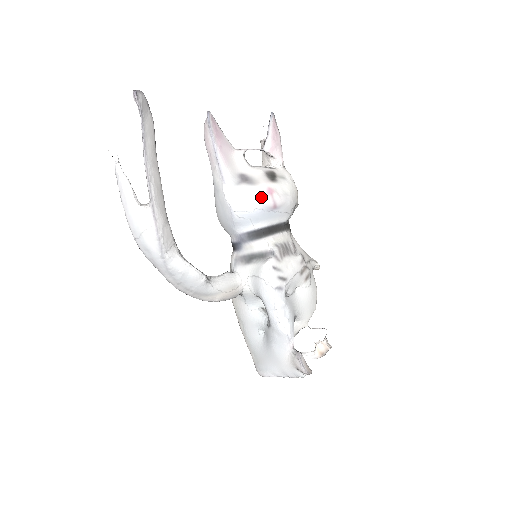
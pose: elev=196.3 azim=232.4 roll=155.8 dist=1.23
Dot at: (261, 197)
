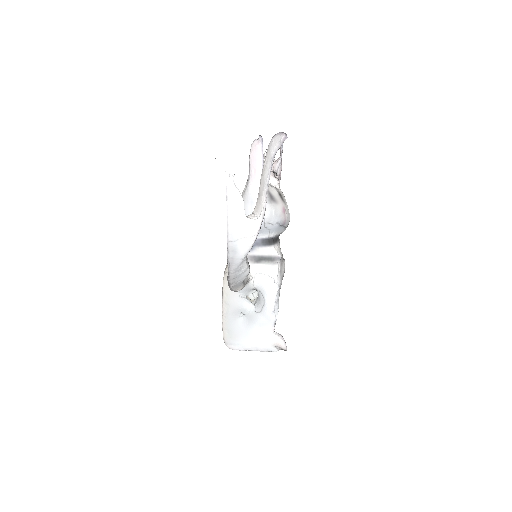
Dot at: (281, 214)
